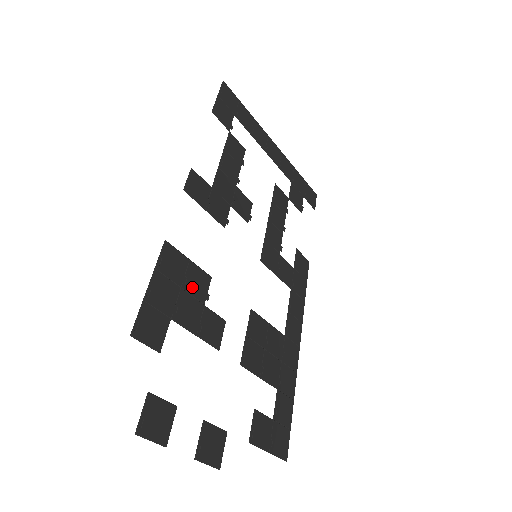
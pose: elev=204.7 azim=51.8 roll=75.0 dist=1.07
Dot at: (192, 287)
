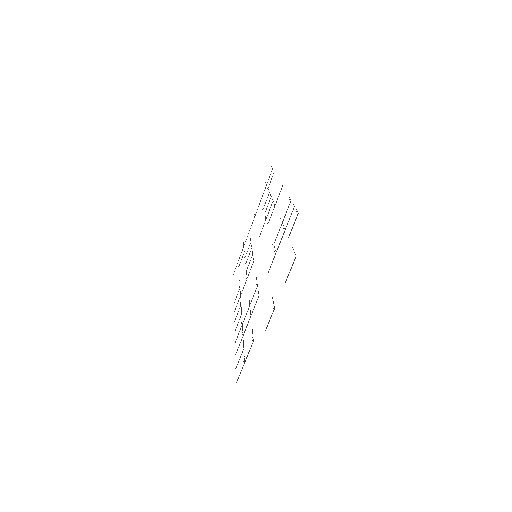
Dot at: (279, 229)
